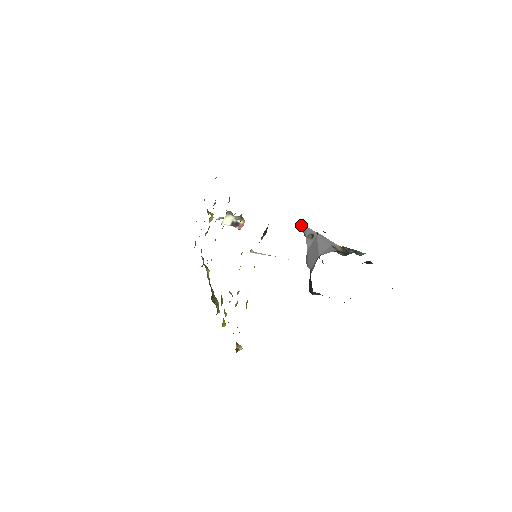
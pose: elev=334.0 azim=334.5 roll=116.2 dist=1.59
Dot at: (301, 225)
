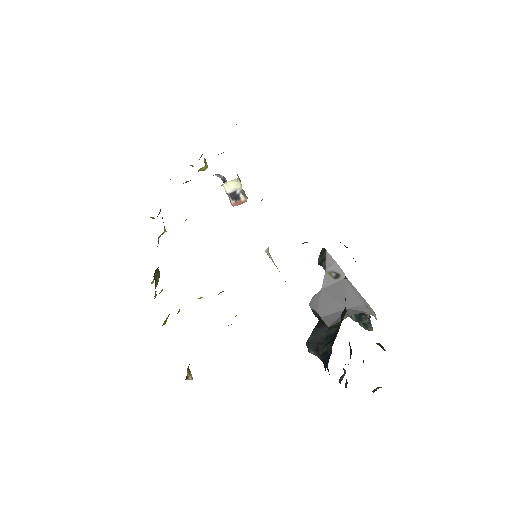
Dot at: (326, 253)
